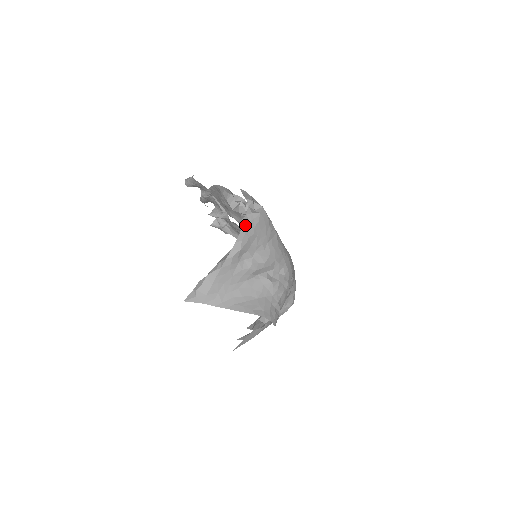
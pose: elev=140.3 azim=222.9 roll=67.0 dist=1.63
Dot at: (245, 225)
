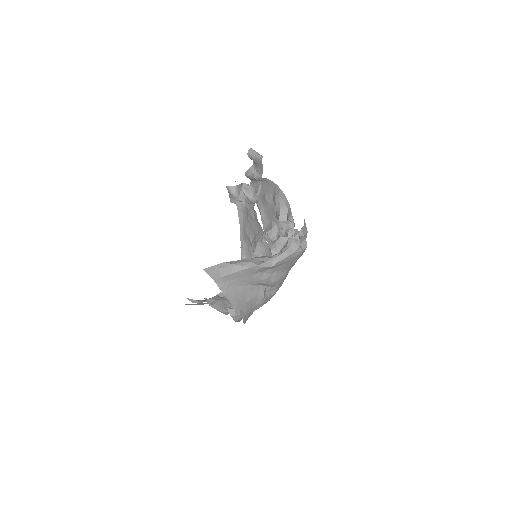
Dot at: (289, 252)
